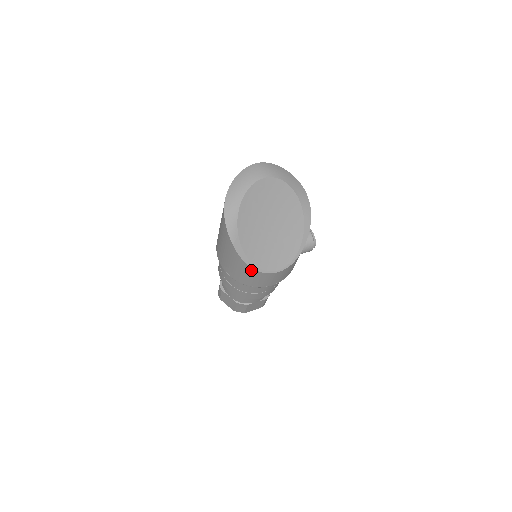
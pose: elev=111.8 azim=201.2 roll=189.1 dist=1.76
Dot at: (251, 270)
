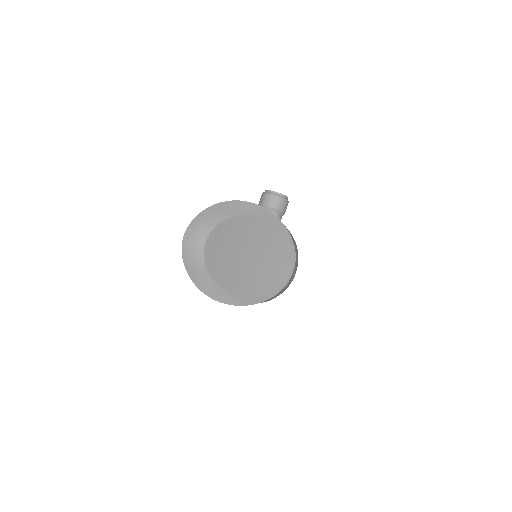
Dot at: (274, 296)
